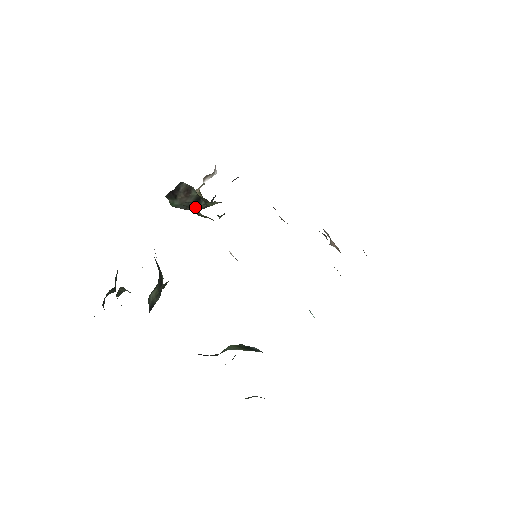
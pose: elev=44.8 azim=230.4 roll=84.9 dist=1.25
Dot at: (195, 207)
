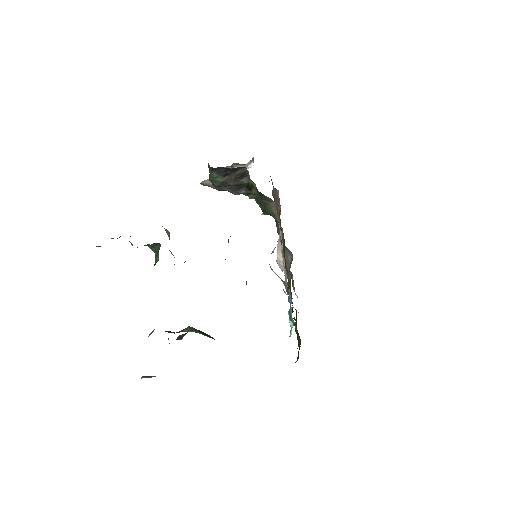
Dot at: (225, 189)
